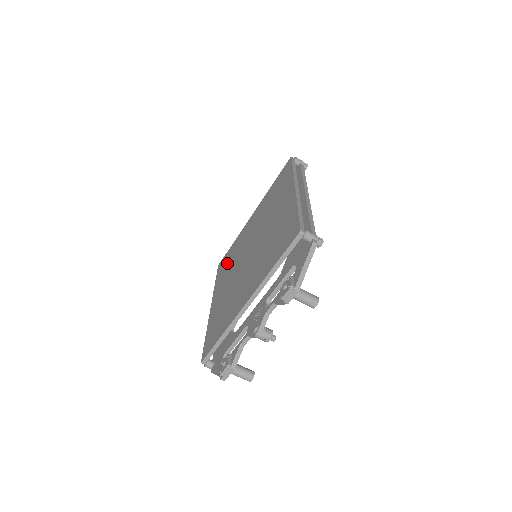
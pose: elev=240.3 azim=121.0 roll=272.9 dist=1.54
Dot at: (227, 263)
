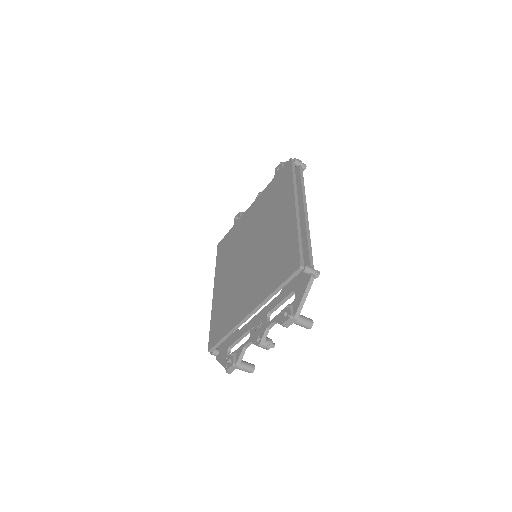
Dot at: (227, 249)
